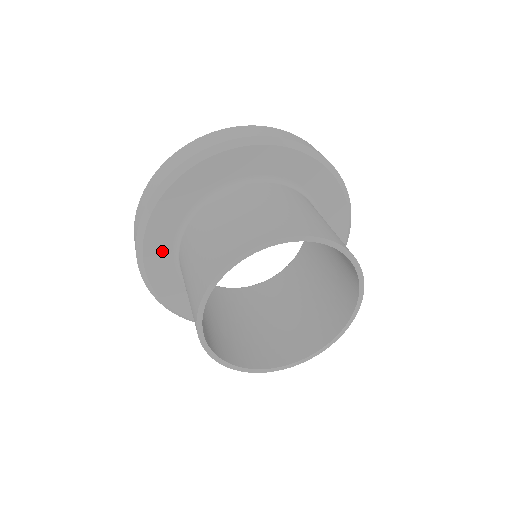
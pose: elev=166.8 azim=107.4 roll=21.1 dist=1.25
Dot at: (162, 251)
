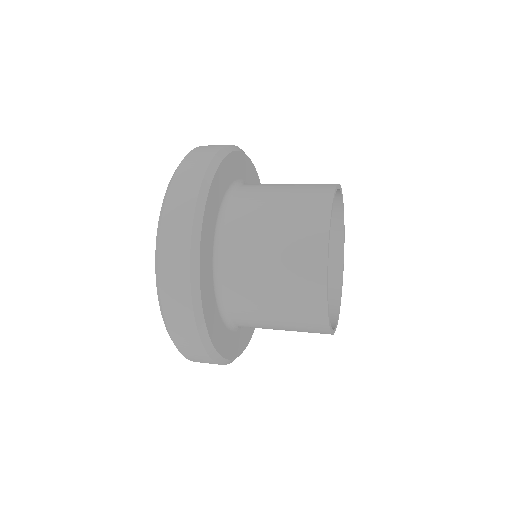
Dot at: (217, 325)
